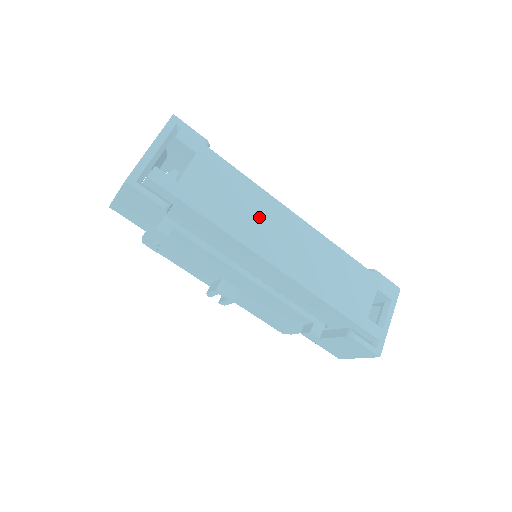
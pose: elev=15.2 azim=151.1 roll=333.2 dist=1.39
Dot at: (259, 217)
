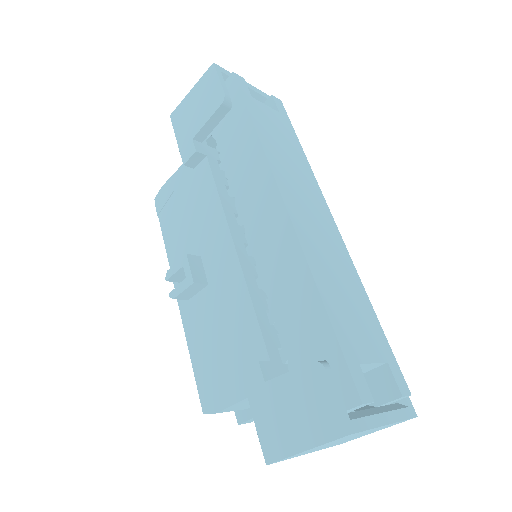
Dot at: (298, 177)
